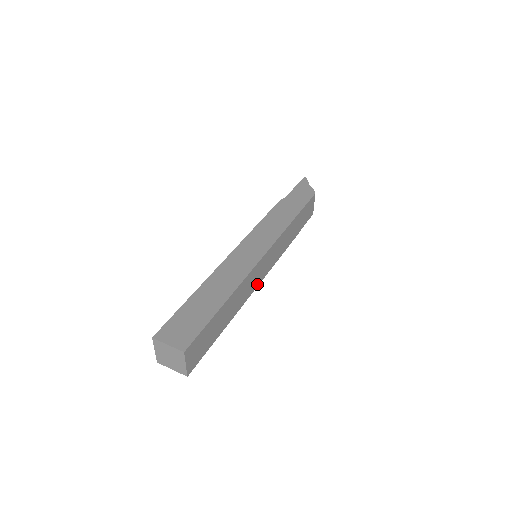
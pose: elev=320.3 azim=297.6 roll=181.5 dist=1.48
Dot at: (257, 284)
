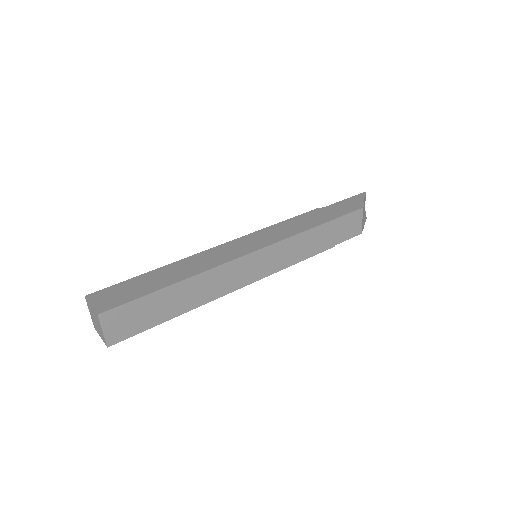
Dot at: (243, 284)
